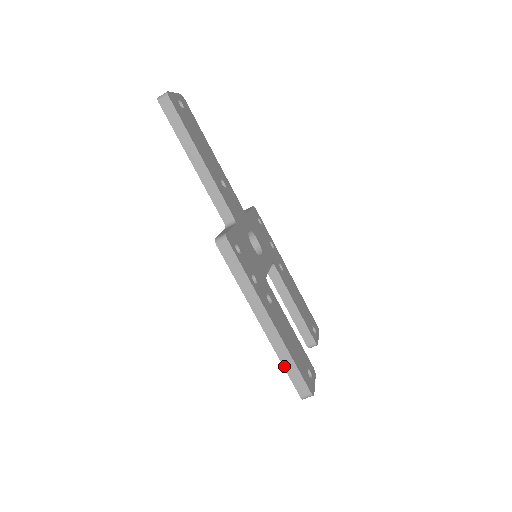
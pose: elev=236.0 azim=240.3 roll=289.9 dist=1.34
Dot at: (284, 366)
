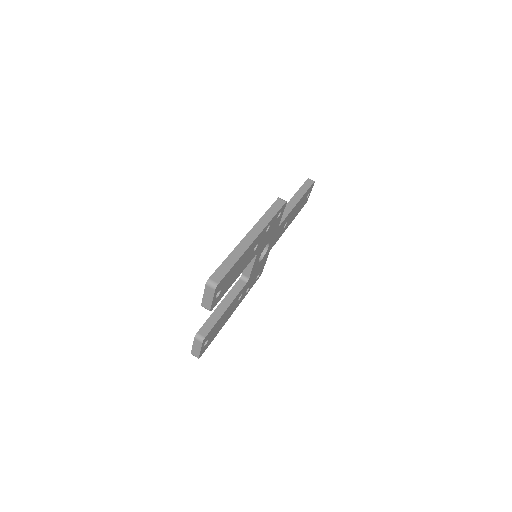
Dot at: (227, 258)
